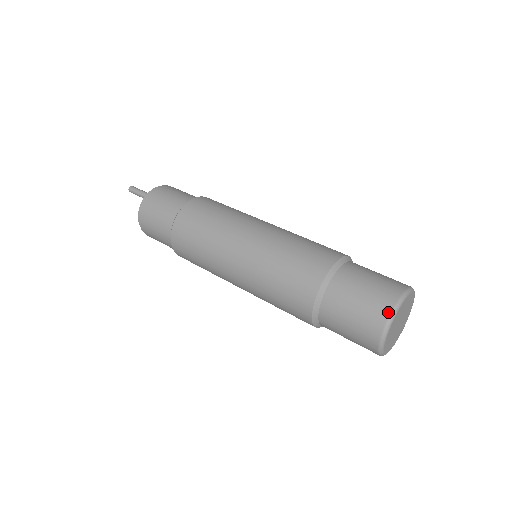
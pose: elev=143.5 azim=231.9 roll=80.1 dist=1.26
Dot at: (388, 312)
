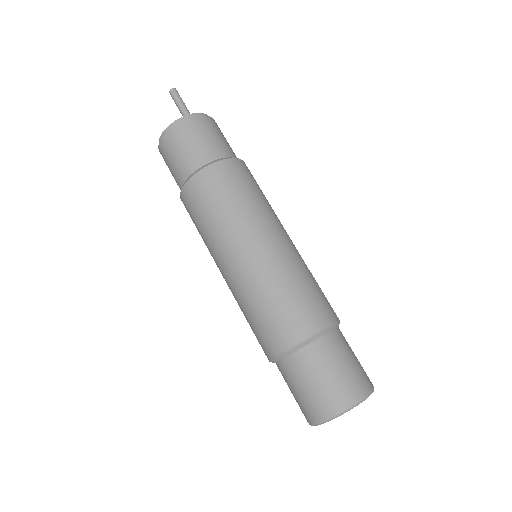
Dot at: (348, 403)
